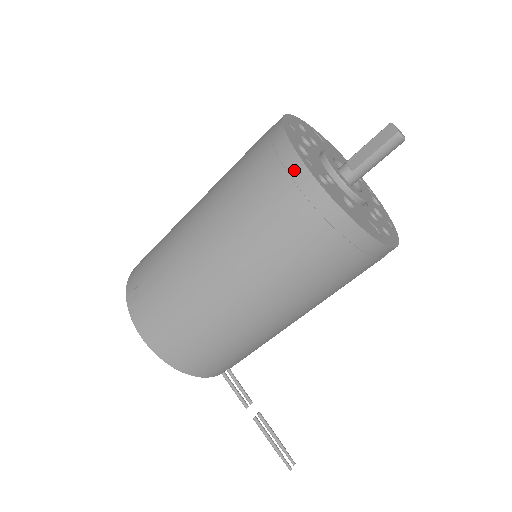
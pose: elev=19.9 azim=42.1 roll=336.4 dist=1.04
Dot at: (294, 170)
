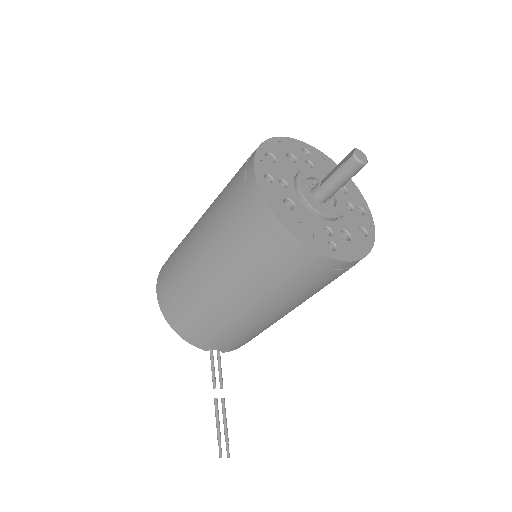
Dot at: (249, 166)
